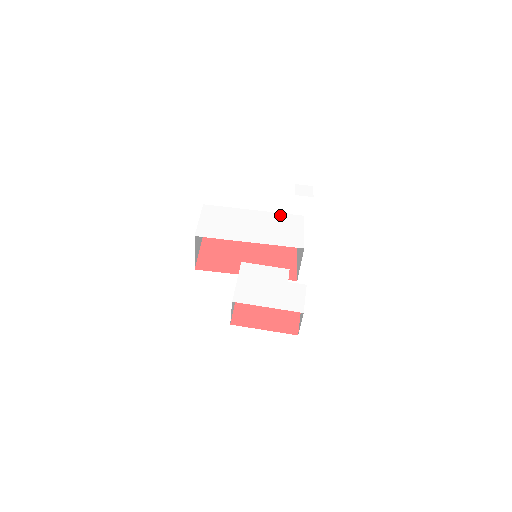
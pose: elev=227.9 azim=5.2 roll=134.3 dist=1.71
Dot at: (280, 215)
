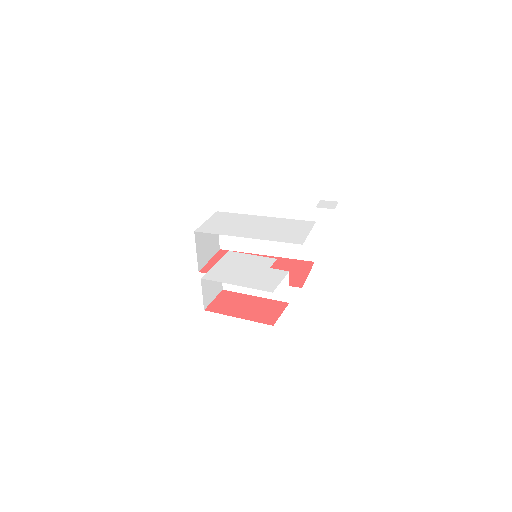
Dot at: (290, 220)
